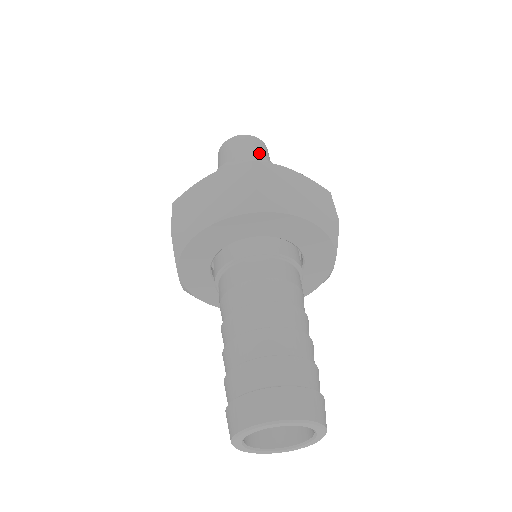
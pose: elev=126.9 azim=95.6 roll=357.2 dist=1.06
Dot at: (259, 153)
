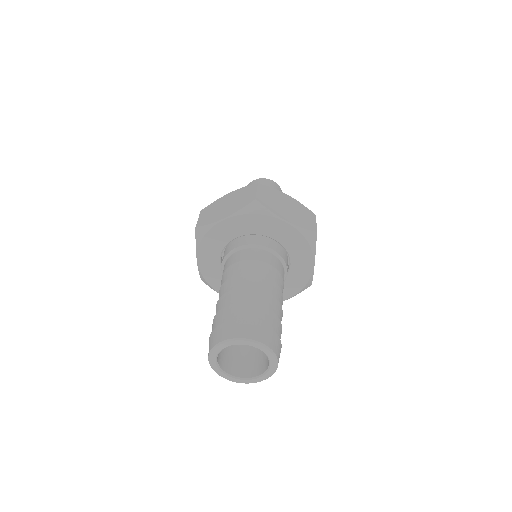
Dot at: occluded
